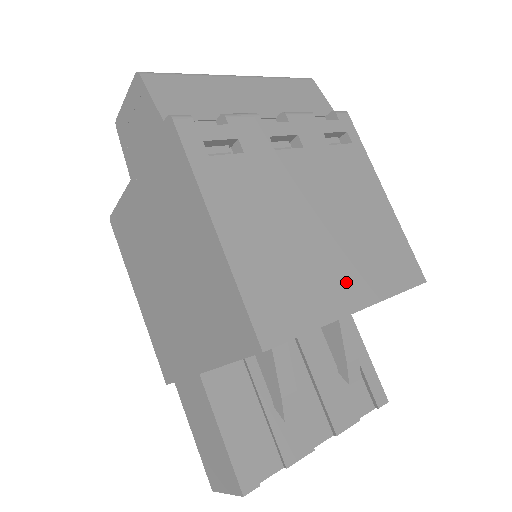
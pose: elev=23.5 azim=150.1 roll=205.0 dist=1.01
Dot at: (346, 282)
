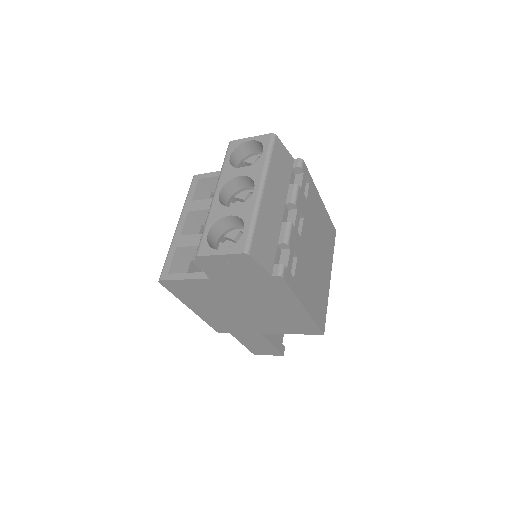
Dot at: (326, 272)
